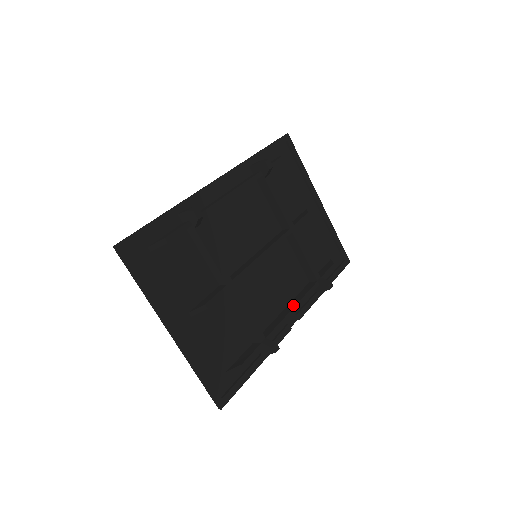
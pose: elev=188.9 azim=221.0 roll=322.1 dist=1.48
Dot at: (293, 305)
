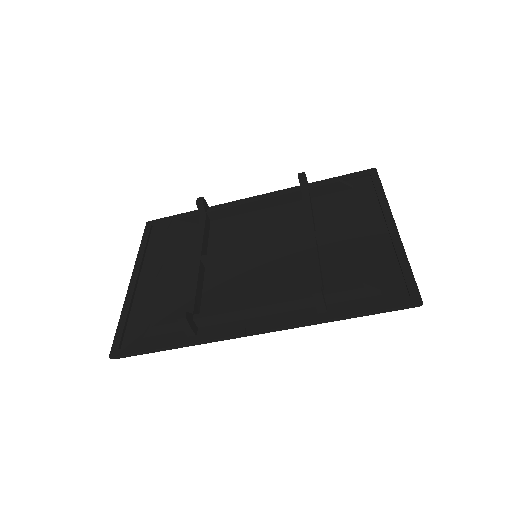
Dot at: (258, 304)
